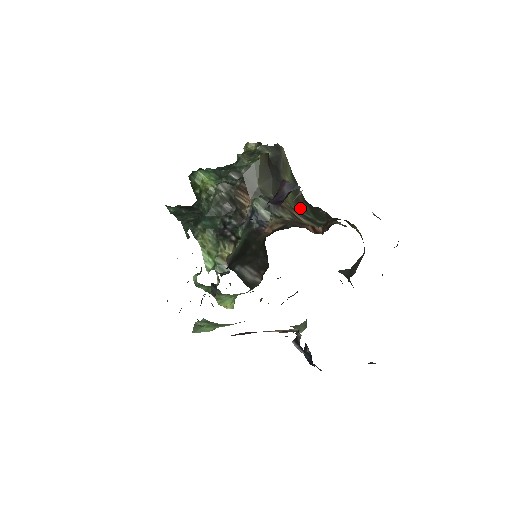
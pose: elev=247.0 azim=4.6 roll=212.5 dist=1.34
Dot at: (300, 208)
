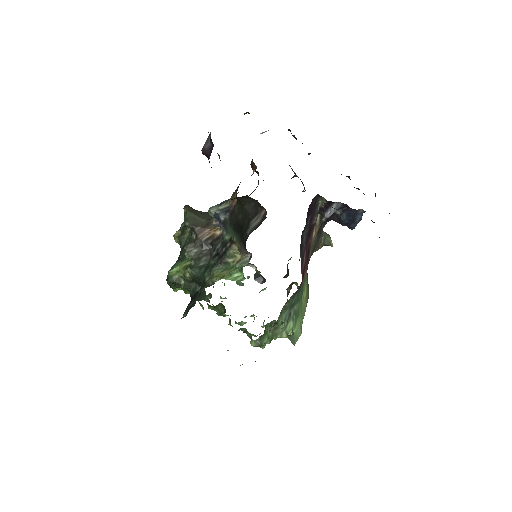
Dot at: occluded
